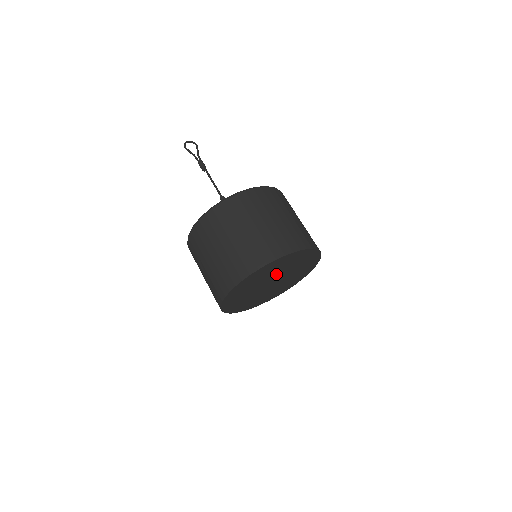
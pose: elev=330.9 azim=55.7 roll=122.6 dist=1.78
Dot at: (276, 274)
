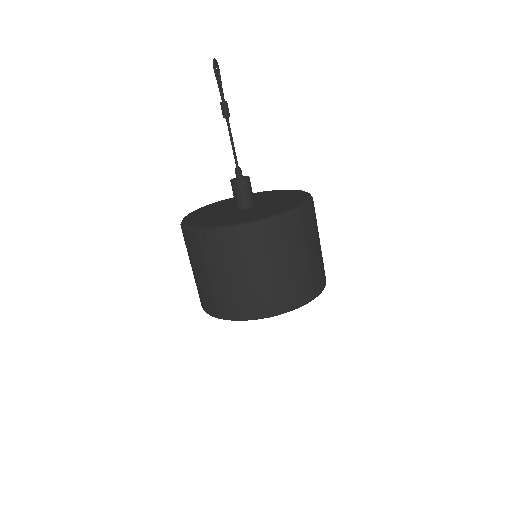
Dot at: occluded
